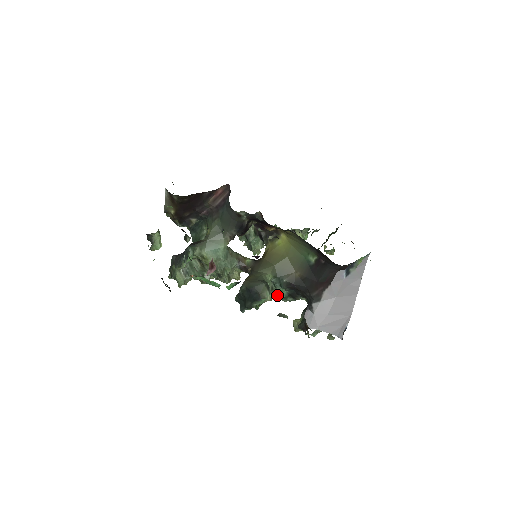
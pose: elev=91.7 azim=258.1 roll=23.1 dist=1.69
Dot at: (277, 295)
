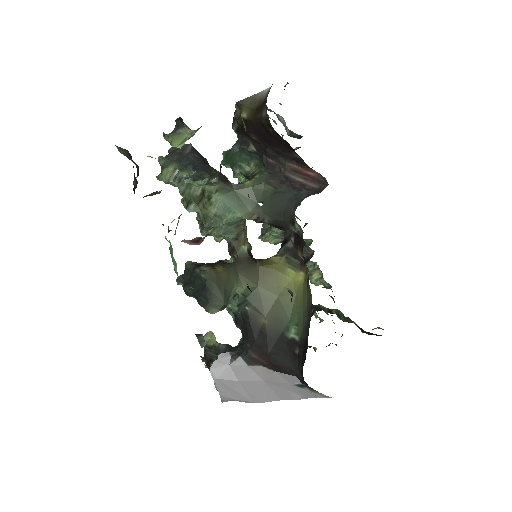
Dot at: occluded
